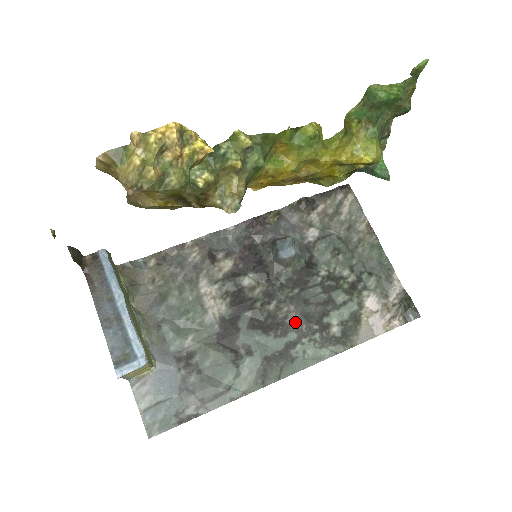
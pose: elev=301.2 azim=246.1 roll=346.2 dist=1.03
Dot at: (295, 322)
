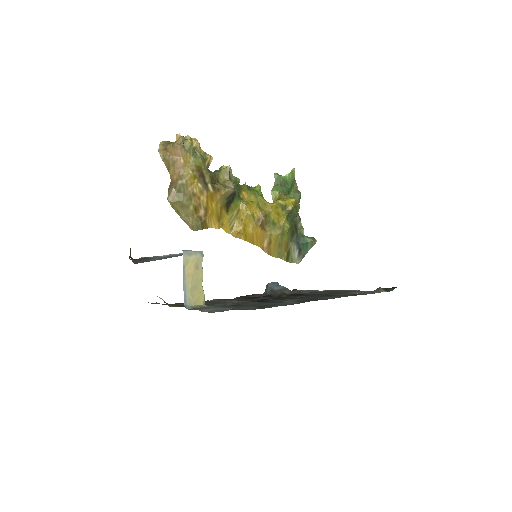
Dot at: occluded
